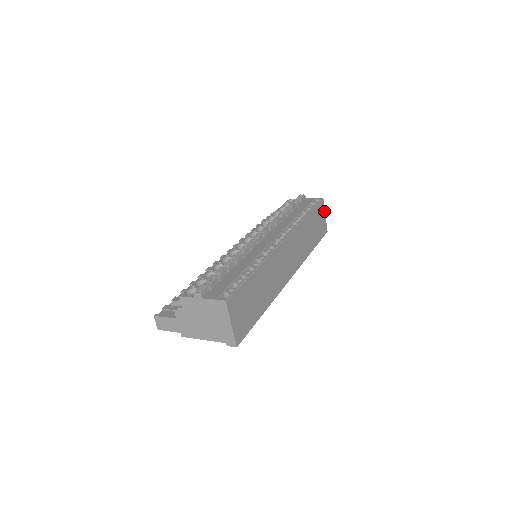
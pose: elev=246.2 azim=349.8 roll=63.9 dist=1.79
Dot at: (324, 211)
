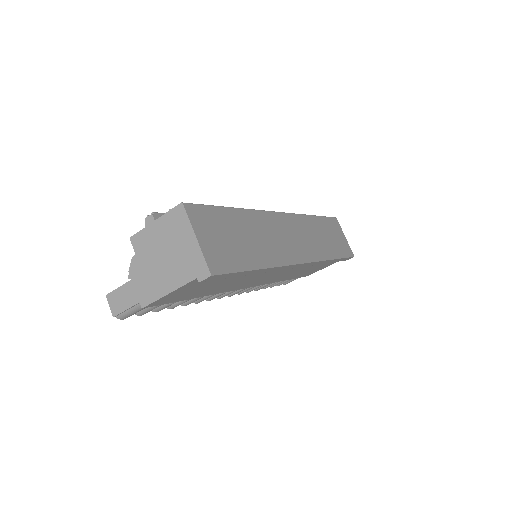
Dot at: (342, 232)
